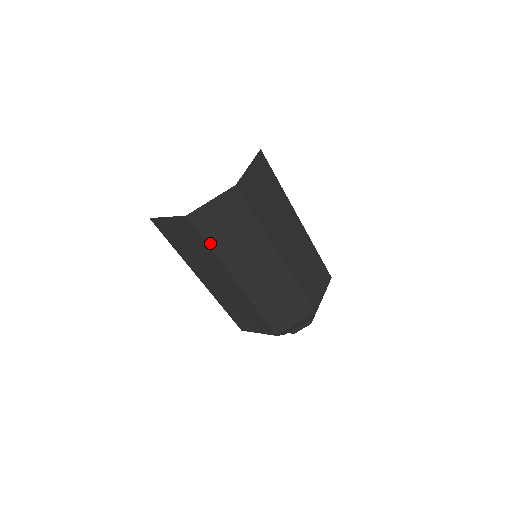
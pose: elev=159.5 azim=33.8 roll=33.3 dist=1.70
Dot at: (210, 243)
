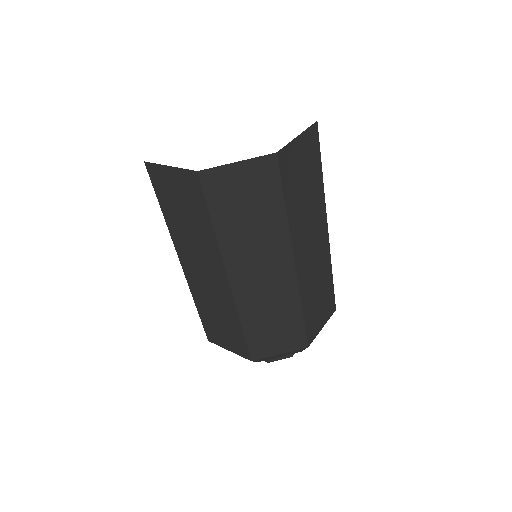
Dot at: (163, 207)
